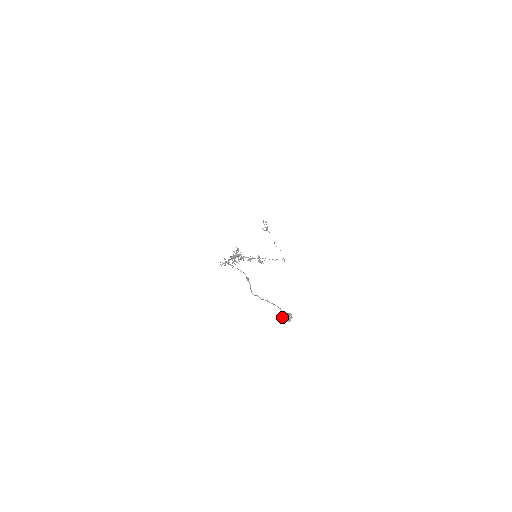
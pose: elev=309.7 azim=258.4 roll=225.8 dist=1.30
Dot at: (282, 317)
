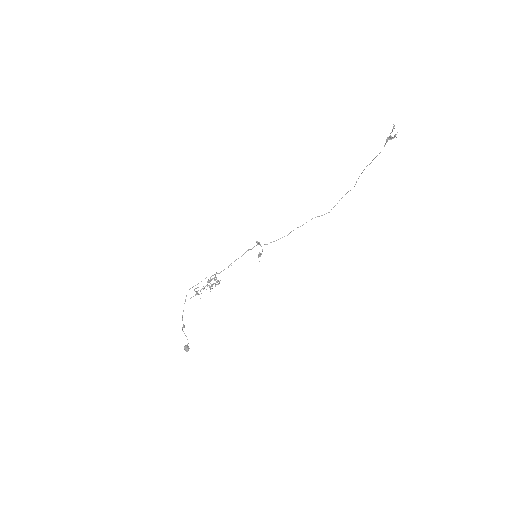
Dot at: (184, 348)
